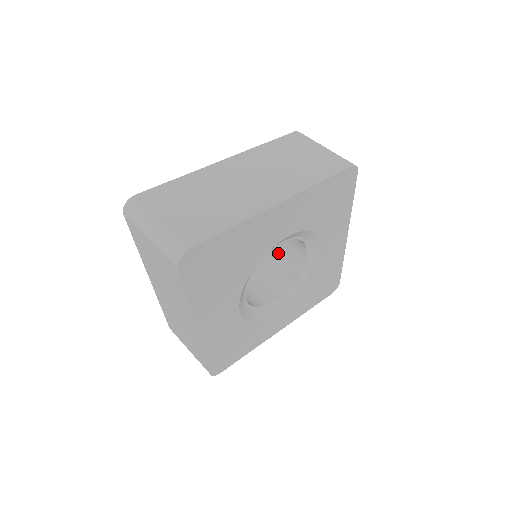
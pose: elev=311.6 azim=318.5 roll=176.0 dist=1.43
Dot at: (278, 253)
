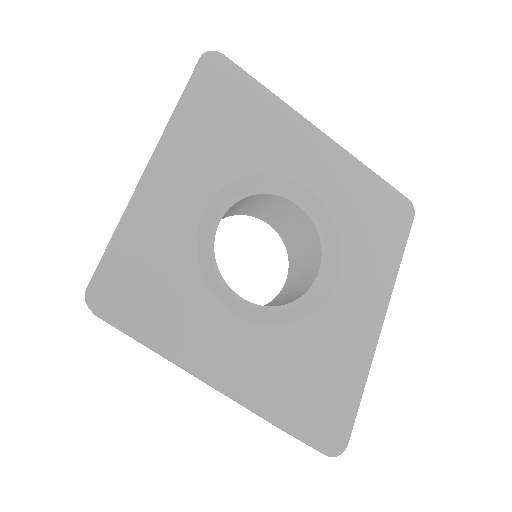
Dot at: (281, 301)
